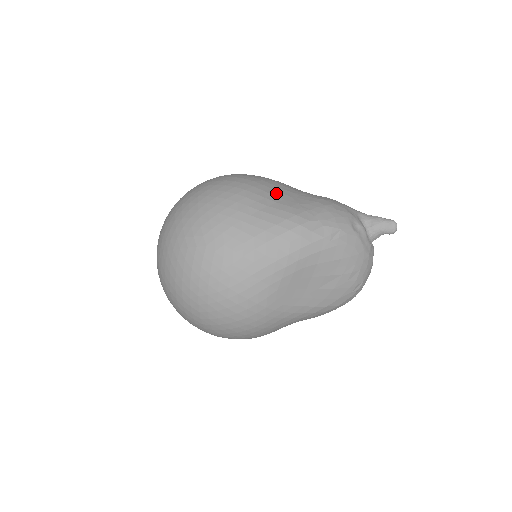
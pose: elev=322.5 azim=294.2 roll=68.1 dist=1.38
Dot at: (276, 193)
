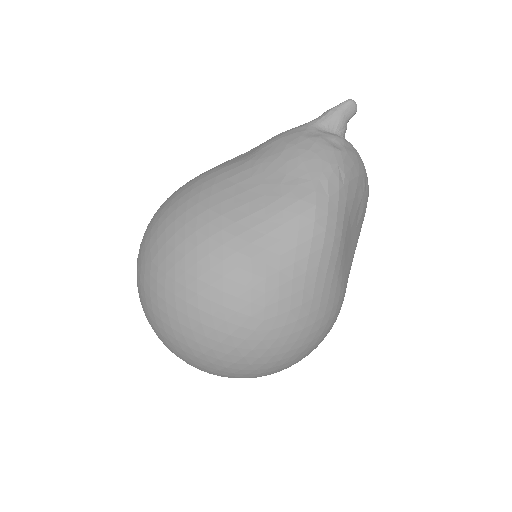
Dot at: (246, 197)
